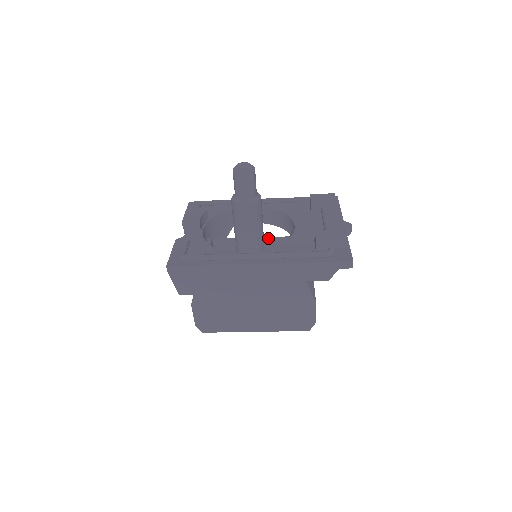
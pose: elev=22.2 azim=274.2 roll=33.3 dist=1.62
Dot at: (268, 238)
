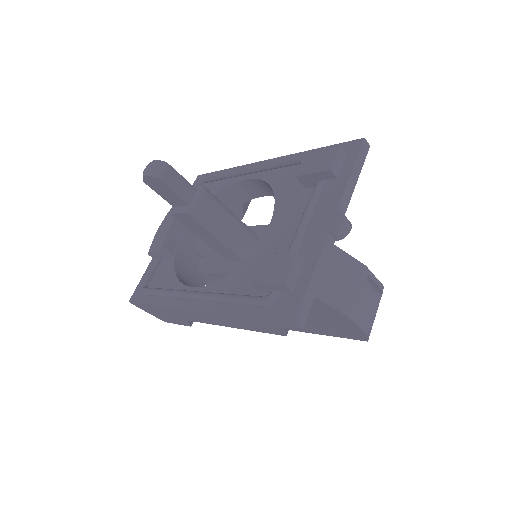
Dot at: occluded
